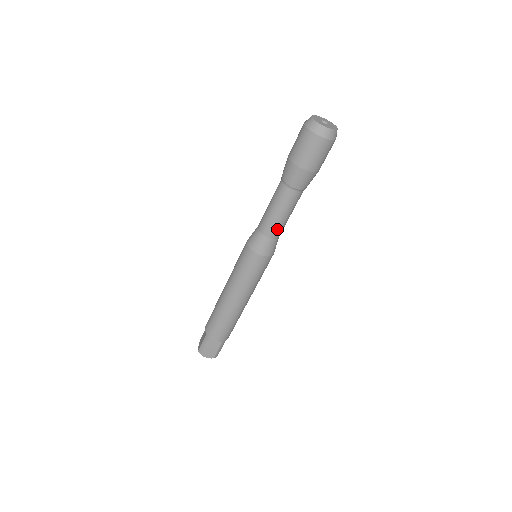
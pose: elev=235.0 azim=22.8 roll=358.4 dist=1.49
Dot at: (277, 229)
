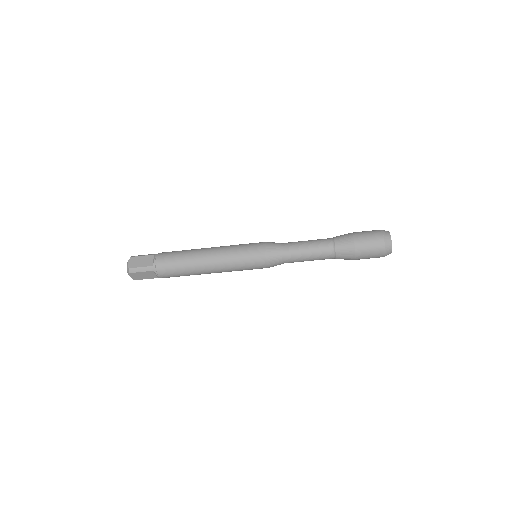
Dot at: occluded
